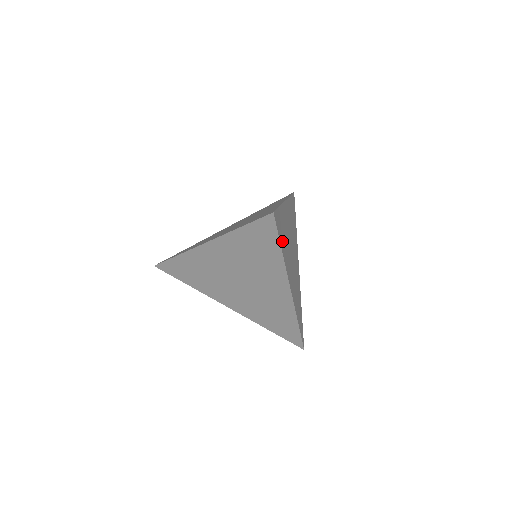
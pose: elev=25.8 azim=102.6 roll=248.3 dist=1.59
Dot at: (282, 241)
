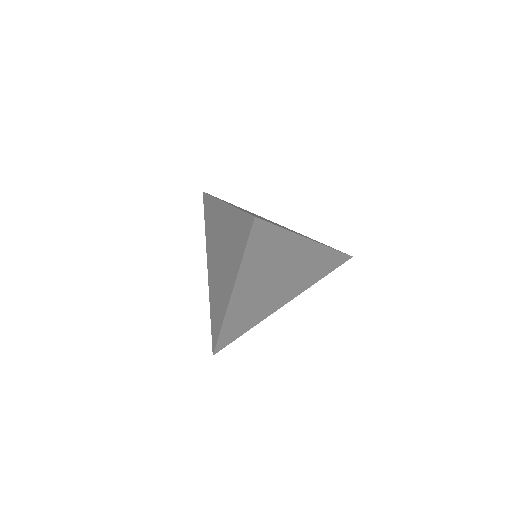
Dot at: occluded
